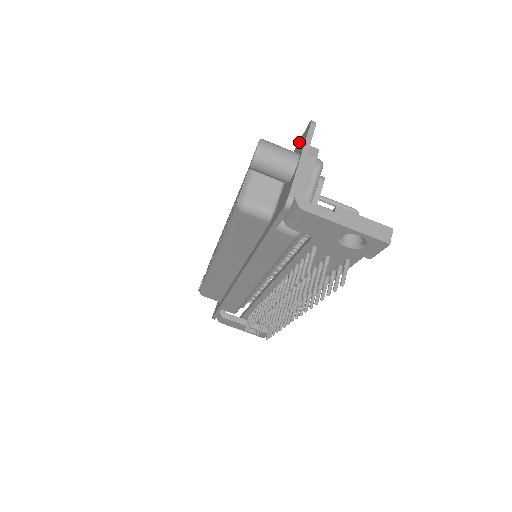
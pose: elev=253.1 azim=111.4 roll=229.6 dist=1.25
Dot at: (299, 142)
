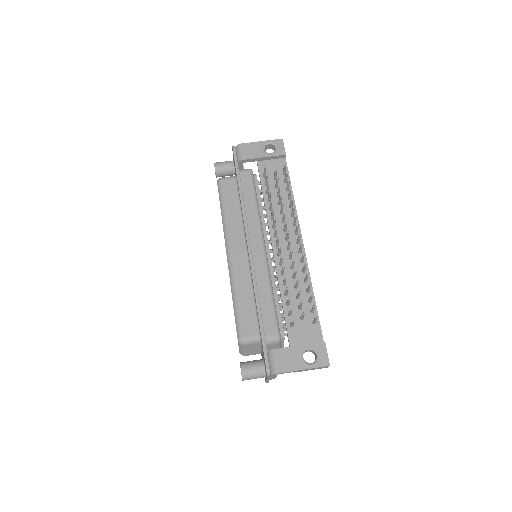
Dot at: occluded
